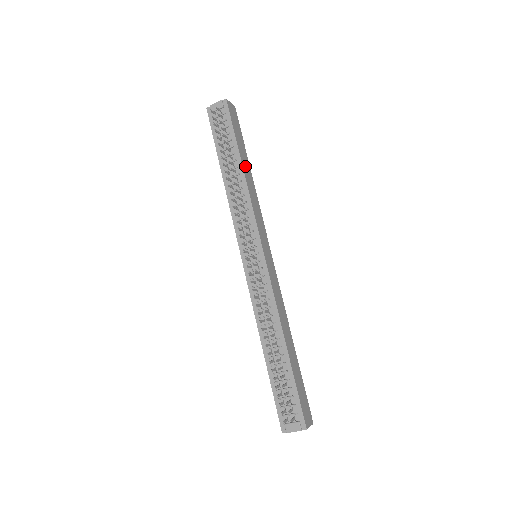
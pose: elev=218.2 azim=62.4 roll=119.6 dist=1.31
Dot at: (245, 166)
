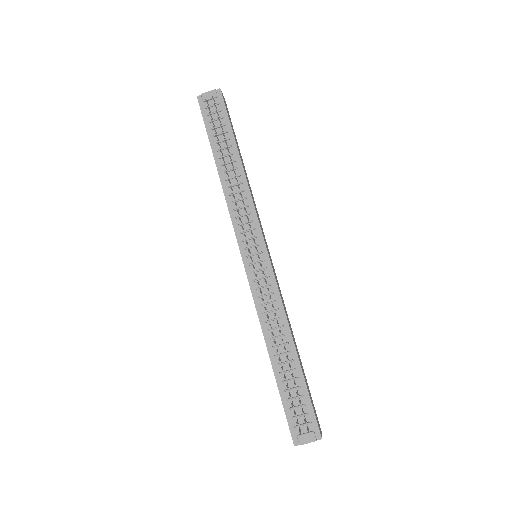
Dot at: (242, 161)
